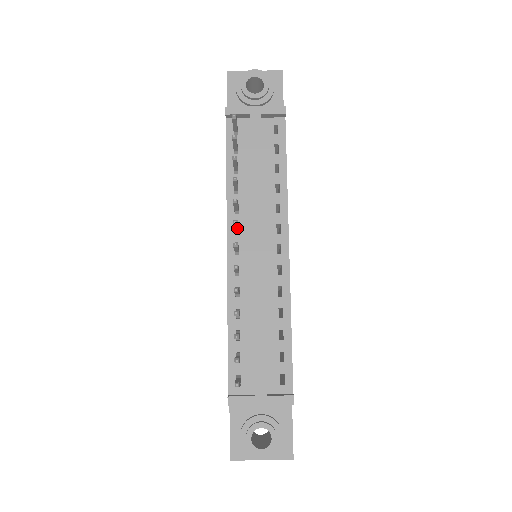
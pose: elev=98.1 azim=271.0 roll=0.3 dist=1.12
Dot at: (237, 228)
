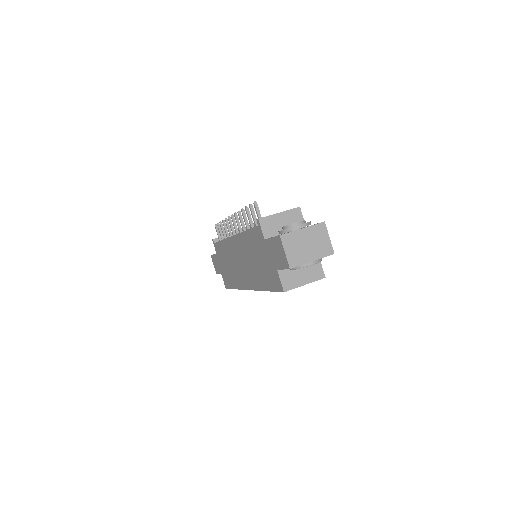
Dot at: (233, 227)
